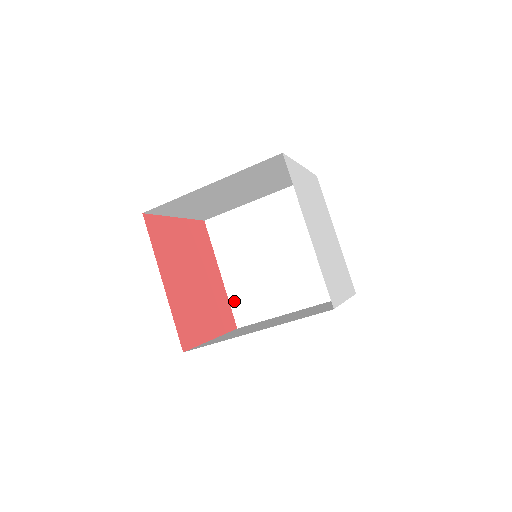
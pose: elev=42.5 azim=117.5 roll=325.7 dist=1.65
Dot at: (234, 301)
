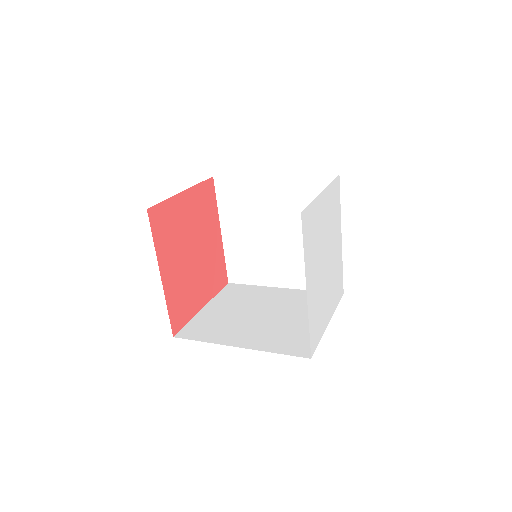
Dot at: (230, 260)
